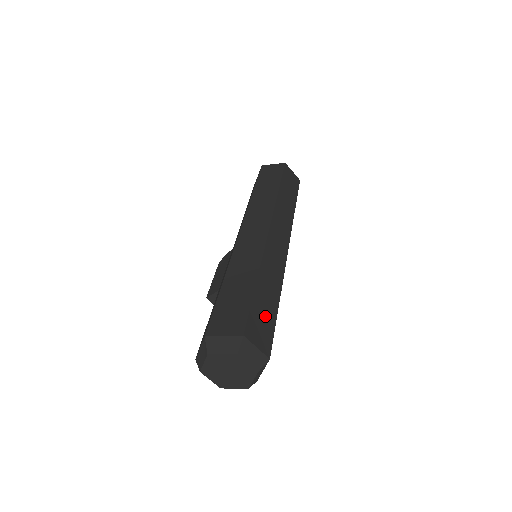
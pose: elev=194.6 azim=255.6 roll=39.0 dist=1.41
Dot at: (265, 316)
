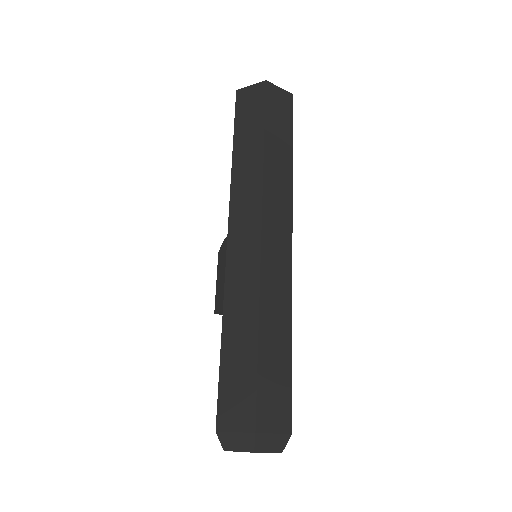
Dot at: (277, 380)
